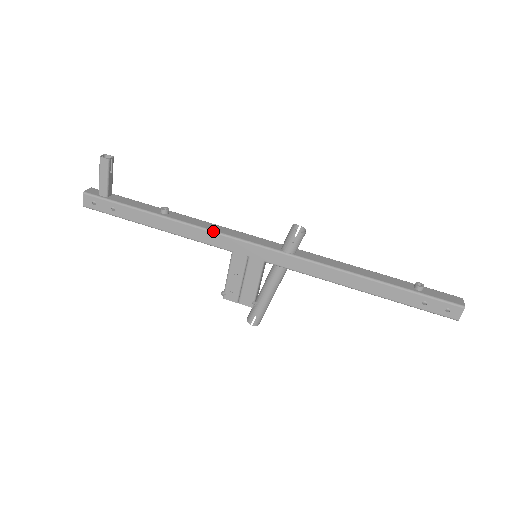
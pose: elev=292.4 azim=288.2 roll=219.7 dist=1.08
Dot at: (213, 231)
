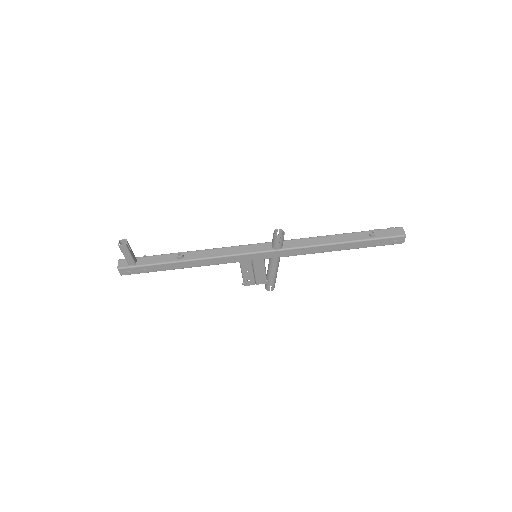
Dot at: (221, 257)
